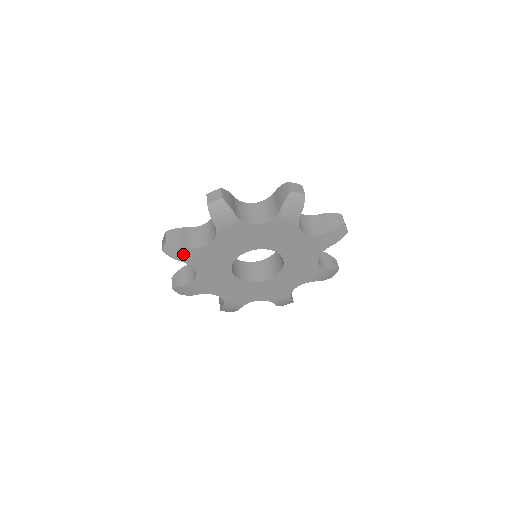
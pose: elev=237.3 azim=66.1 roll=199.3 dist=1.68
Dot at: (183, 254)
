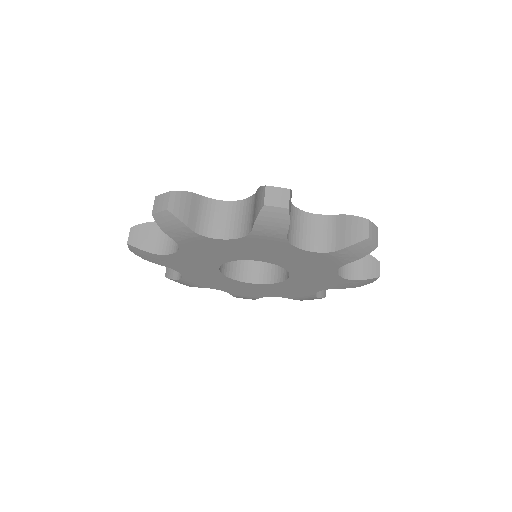
Dot at: (180, 232)
